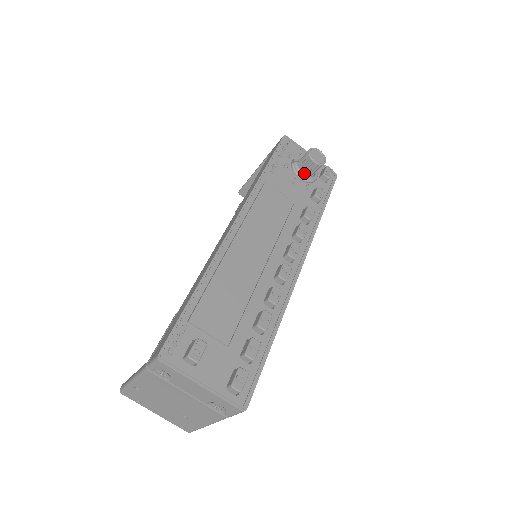
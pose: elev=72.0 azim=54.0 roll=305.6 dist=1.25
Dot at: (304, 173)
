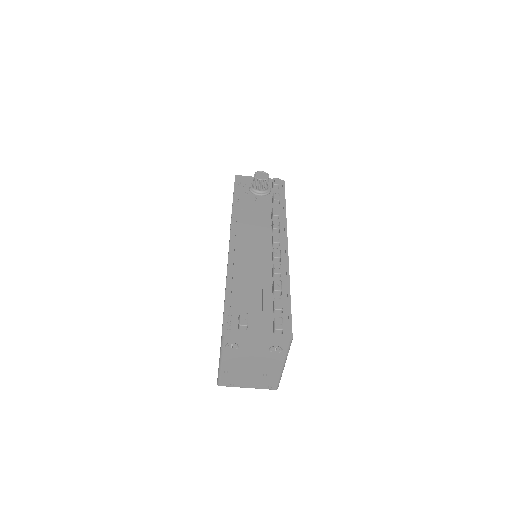
Dot at: (260, 191)
